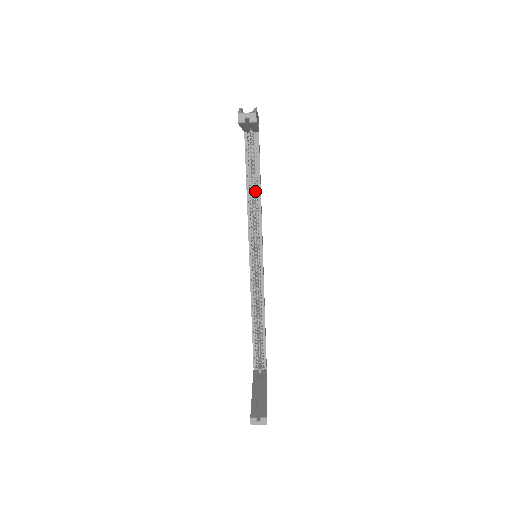
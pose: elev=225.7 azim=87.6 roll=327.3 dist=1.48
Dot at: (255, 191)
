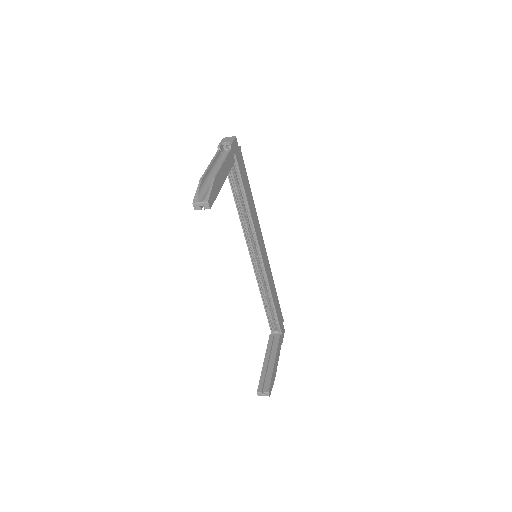
Dot at: (245, 206)
